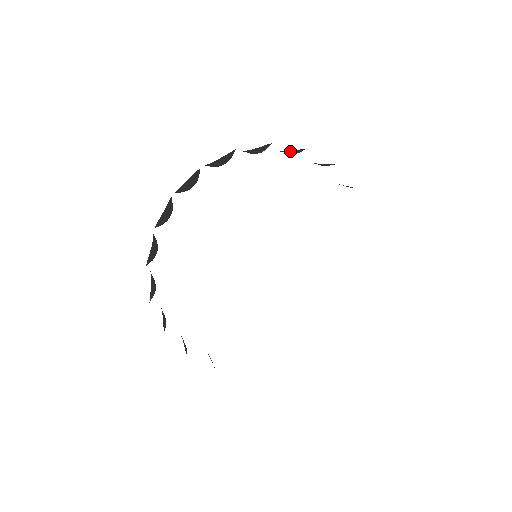
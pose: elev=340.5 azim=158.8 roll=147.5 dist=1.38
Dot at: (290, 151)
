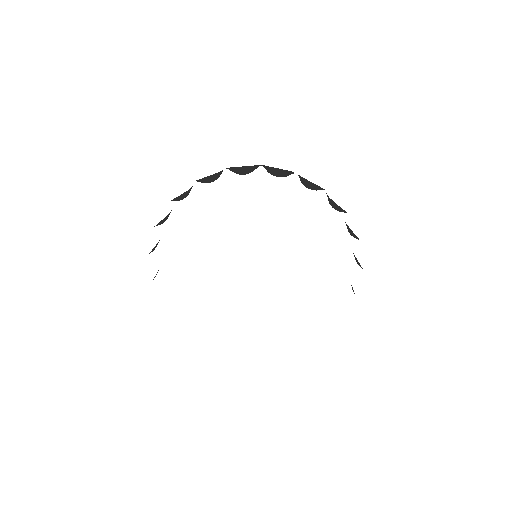
Dot at: (284, 171)
